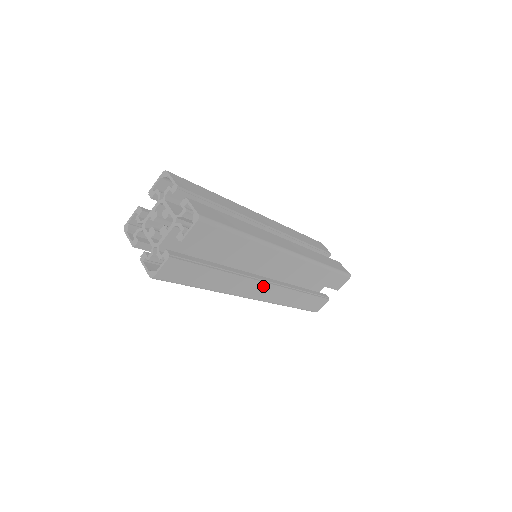
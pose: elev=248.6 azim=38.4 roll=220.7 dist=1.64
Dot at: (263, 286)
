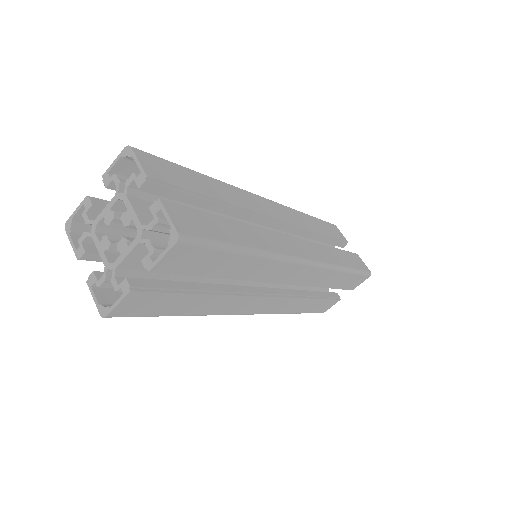
Dot at: (263, 300)
